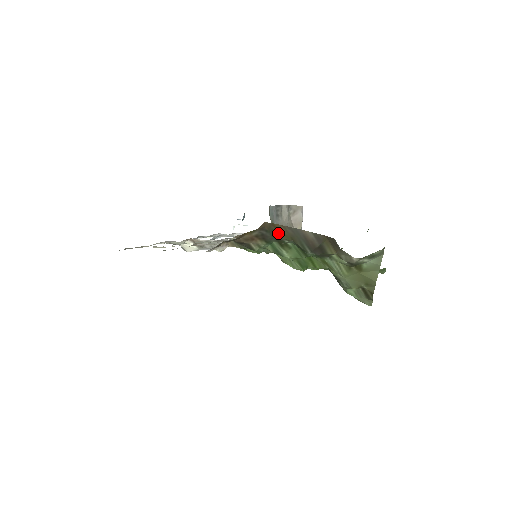
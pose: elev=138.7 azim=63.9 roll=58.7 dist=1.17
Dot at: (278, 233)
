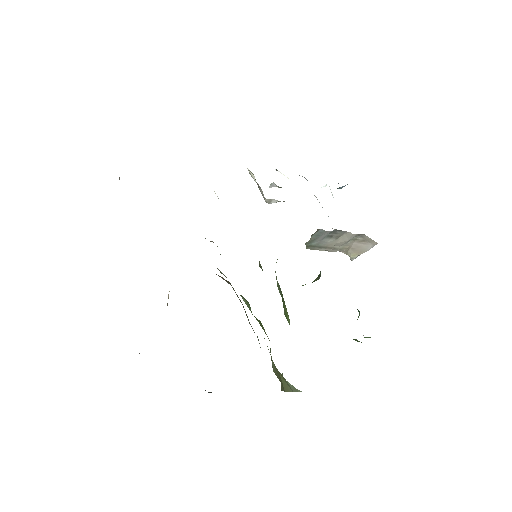
Dot at: (234, 290)
